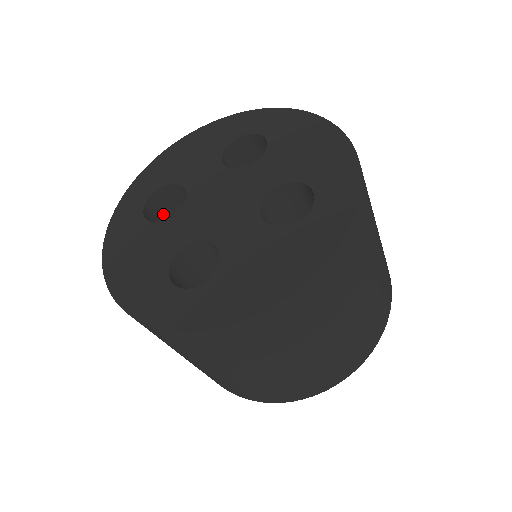
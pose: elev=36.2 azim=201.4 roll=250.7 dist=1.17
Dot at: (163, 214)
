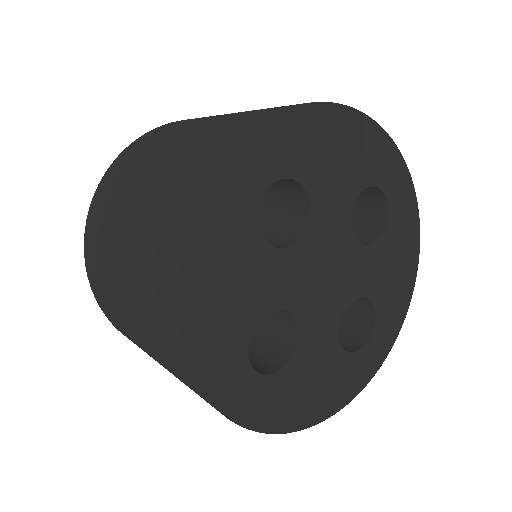
Dot at: occluded
